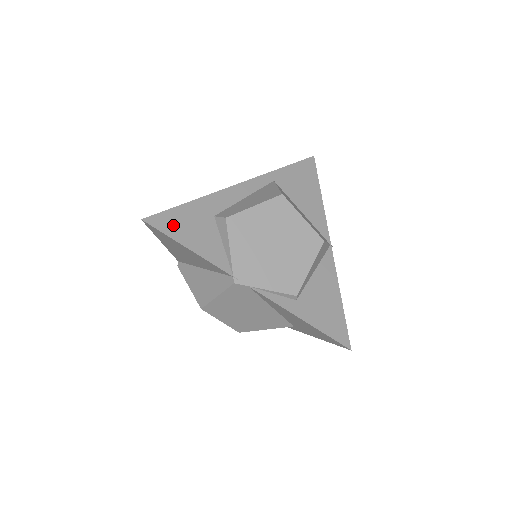
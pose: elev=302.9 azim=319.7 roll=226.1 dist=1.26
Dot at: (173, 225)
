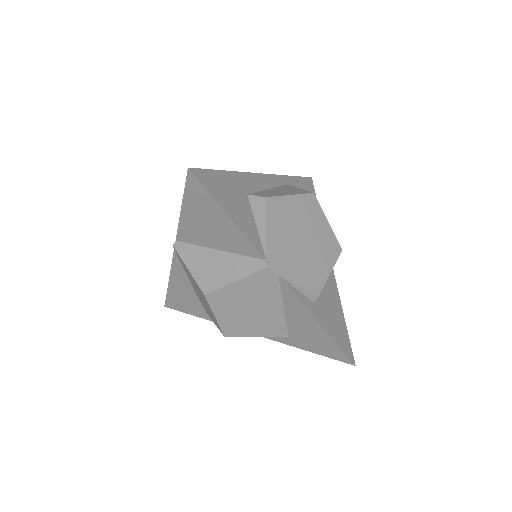
Dot at: (215, 187)
